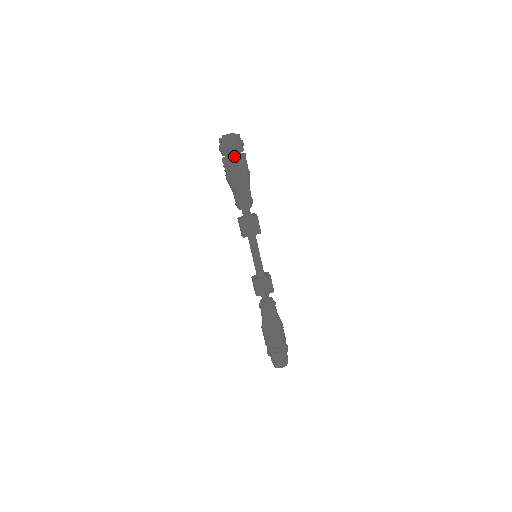
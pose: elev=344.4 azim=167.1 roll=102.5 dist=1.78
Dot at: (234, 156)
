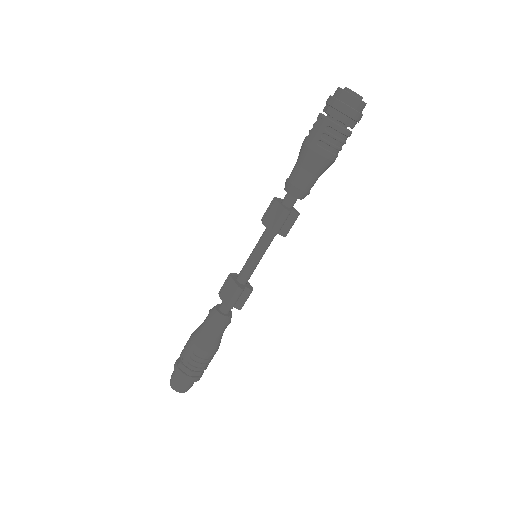
Dot at: occluded
